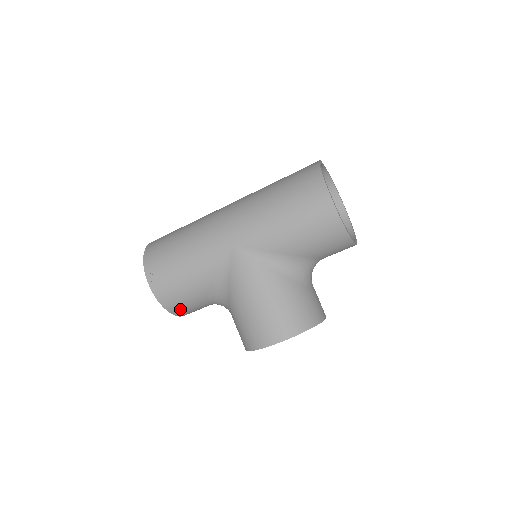
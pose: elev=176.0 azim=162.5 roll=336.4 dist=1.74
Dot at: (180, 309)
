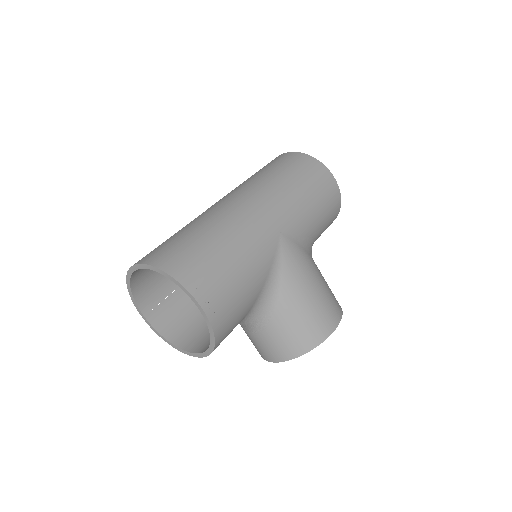
Dot at: (223, 338)
